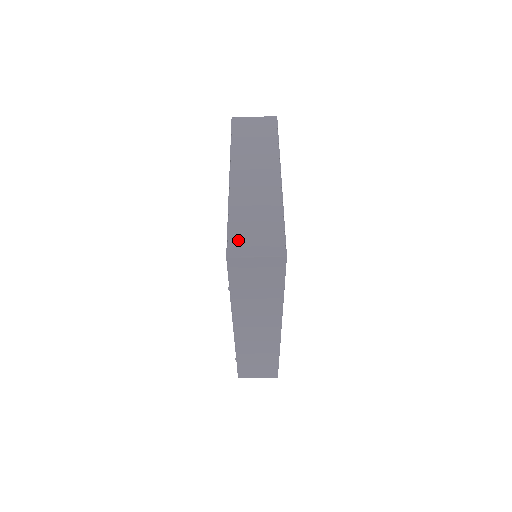
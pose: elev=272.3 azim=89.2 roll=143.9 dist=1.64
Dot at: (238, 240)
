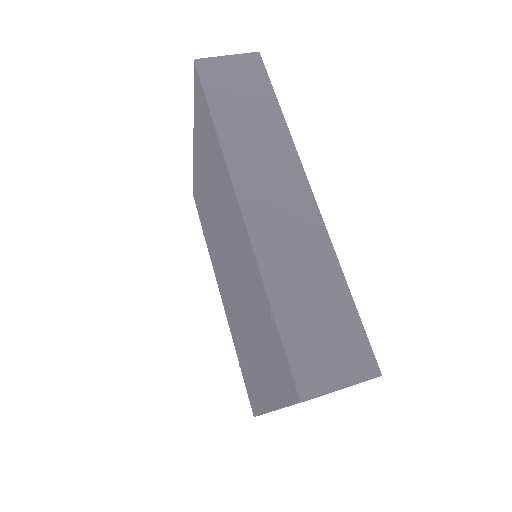
Dot at: occluded
